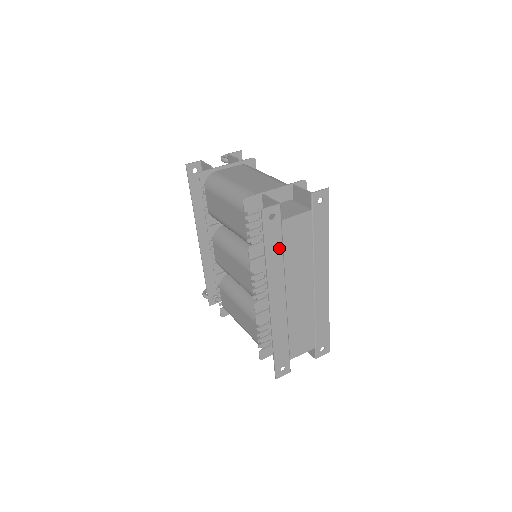
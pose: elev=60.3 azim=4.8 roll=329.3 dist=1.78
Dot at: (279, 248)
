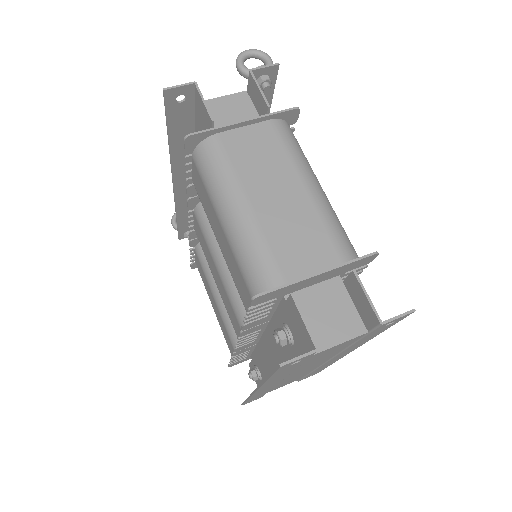
Dot at: (292, 369)
